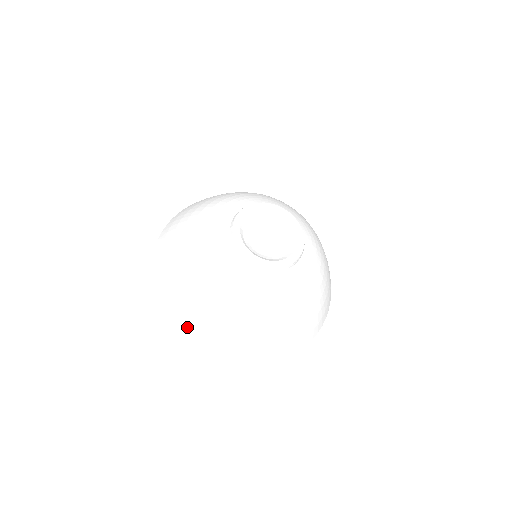
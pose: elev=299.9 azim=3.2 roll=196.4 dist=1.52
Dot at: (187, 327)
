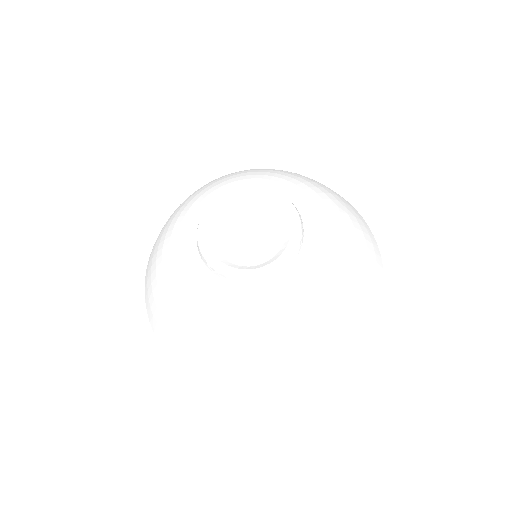
Dot at: (242, 388)
